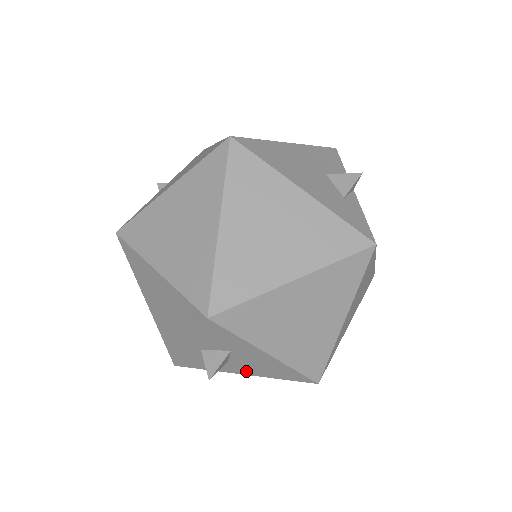
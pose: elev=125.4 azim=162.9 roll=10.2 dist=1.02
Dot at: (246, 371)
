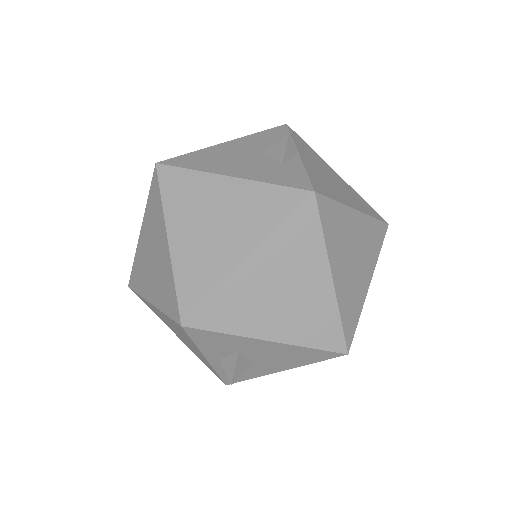
Dot at: (278, 367)
